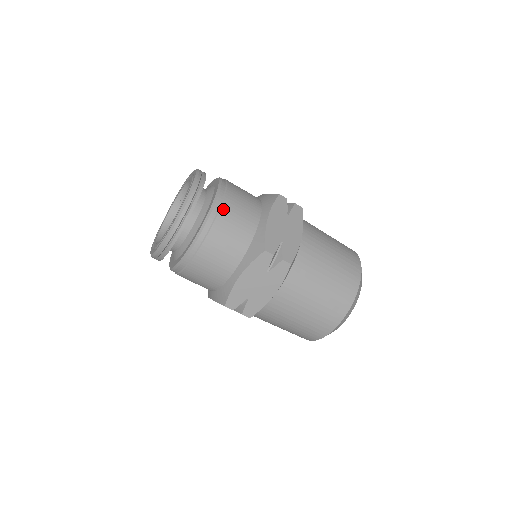
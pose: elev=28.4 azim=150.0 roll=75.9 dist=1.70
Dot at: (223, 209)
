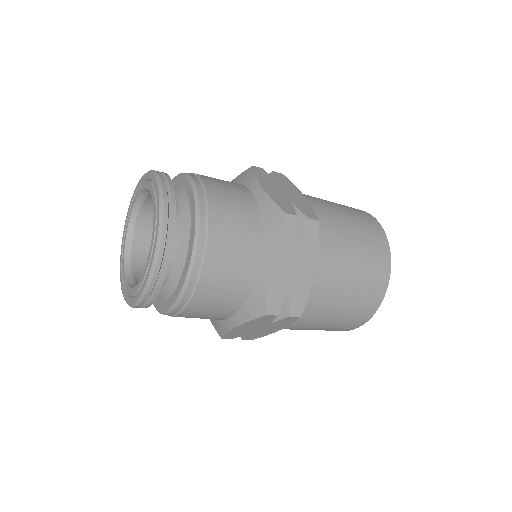
Dot at: (206, 268)
